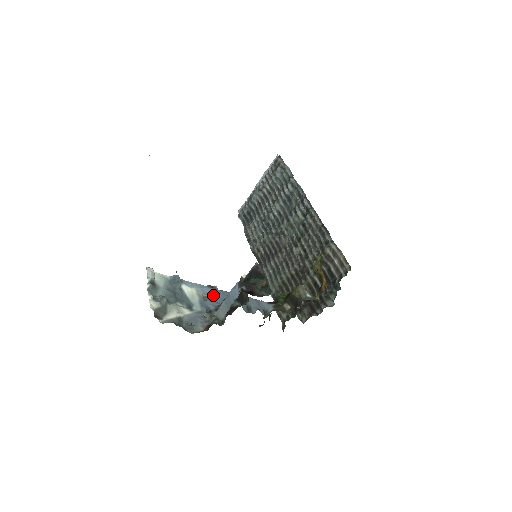
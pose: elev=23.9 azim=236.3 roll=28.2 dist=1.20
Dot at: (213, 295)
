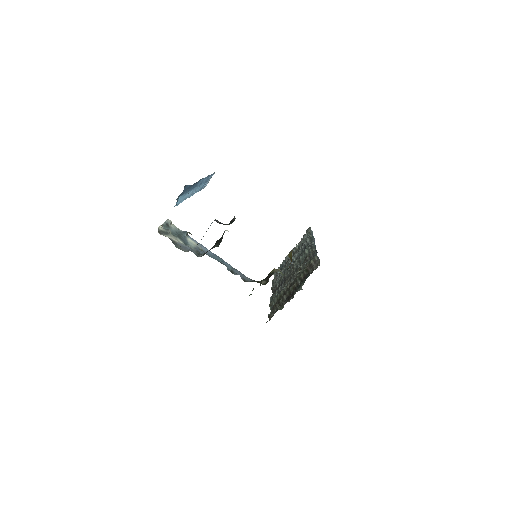
Dot at: (208, 252)
